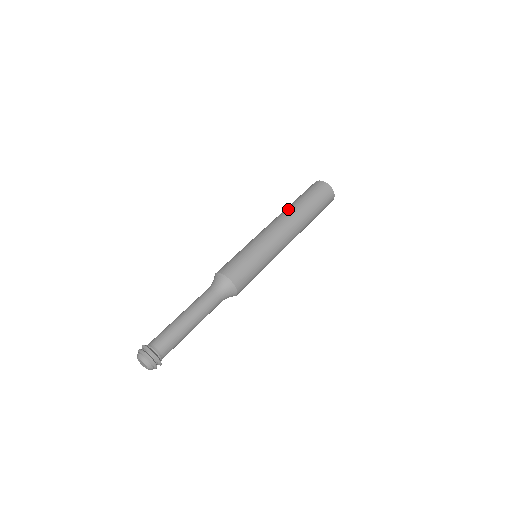
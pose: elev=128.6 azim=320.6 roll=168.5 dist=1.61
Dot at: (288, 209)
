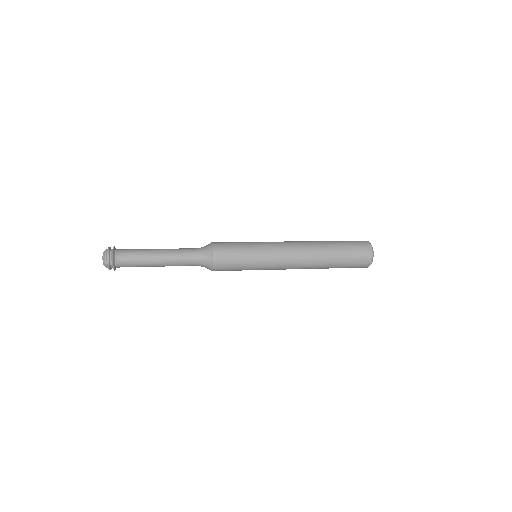
Dot at: occluded
